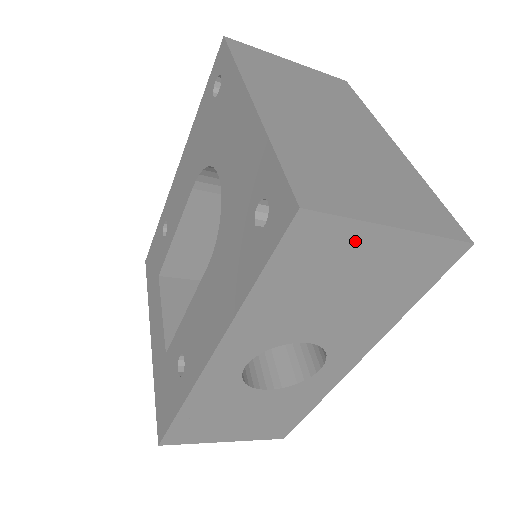
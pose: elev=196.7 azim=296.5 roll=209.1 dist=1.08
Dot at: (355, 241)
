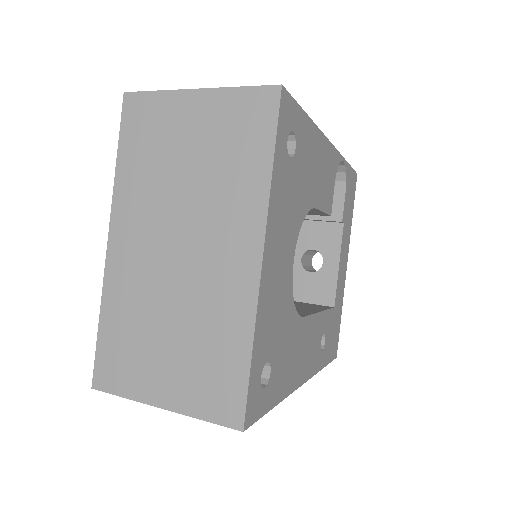
Dot at: occluded
